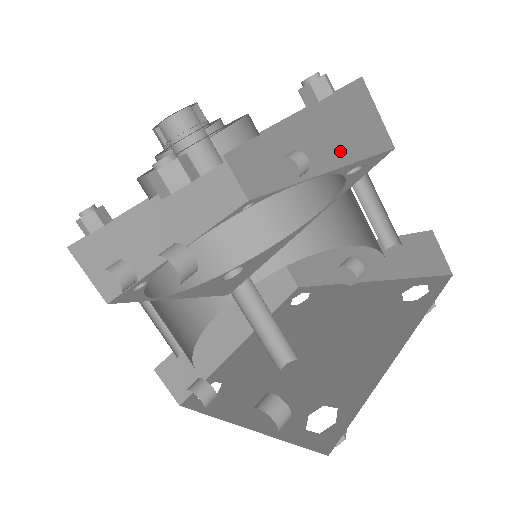
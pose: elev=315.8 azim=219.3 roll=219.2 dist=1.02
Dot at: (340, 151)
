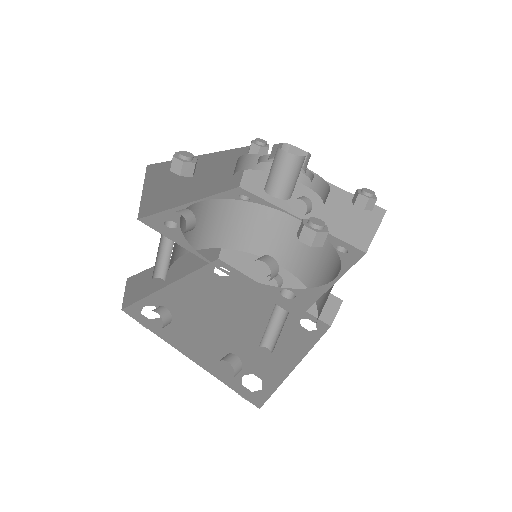
Dot at: (336, 225)
